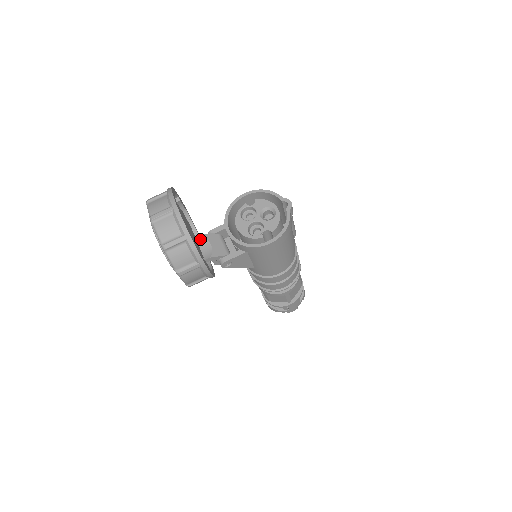
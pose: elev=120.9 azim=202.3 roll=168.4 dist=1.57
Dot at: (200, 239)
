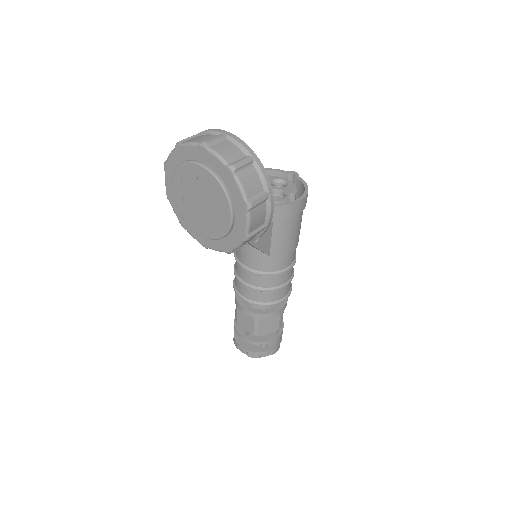
Dot at: occluded
